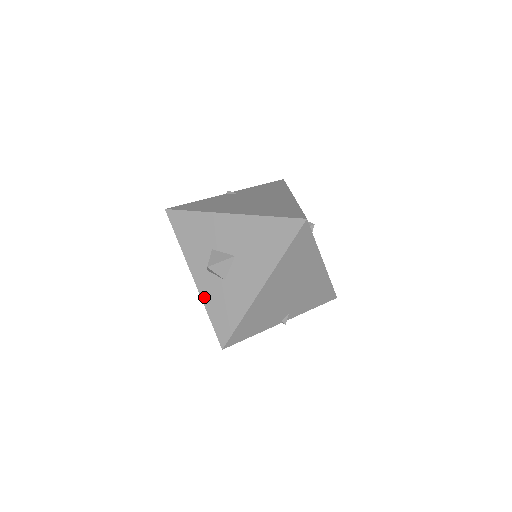
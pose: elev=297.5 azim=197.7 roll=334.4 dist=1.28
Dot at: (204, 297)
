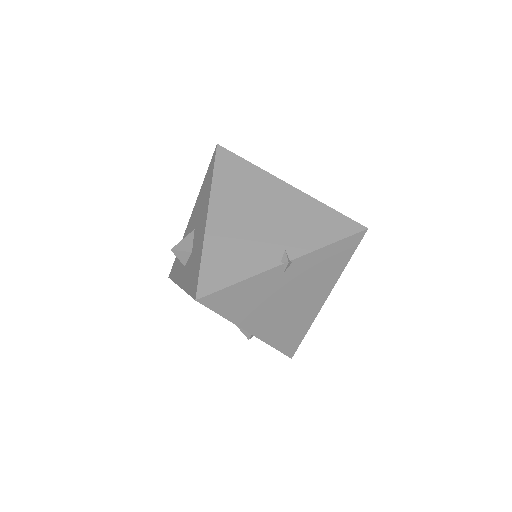
Dot at: (184, 286)
